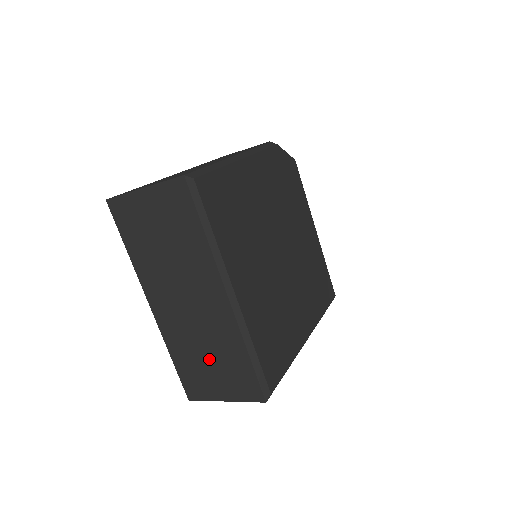
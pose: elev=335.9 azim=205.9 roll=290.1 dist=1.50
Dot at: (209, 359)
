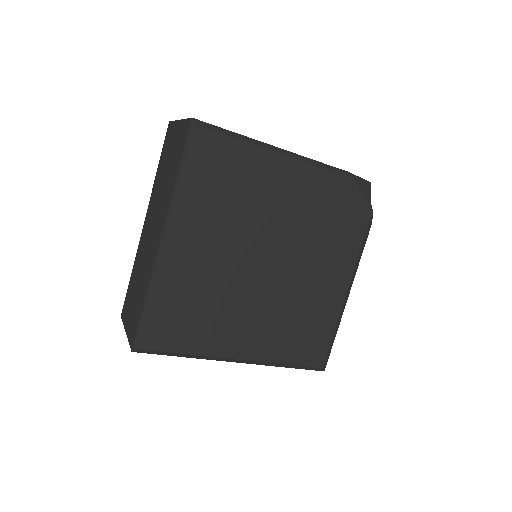
Dot at: (137, 288)
